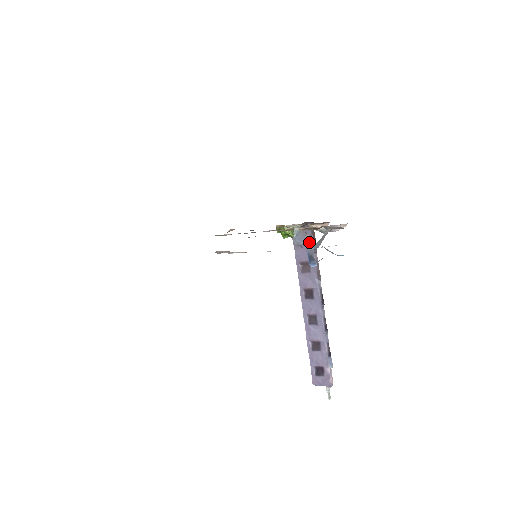
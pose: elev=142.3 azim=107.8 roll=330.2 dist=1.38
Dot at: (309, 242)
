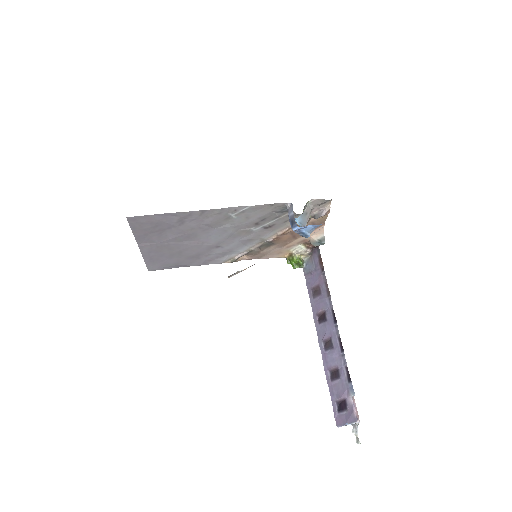
Dot at: (290, 210)
